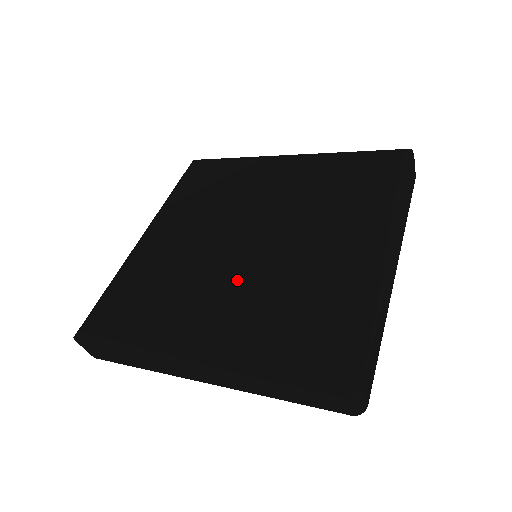
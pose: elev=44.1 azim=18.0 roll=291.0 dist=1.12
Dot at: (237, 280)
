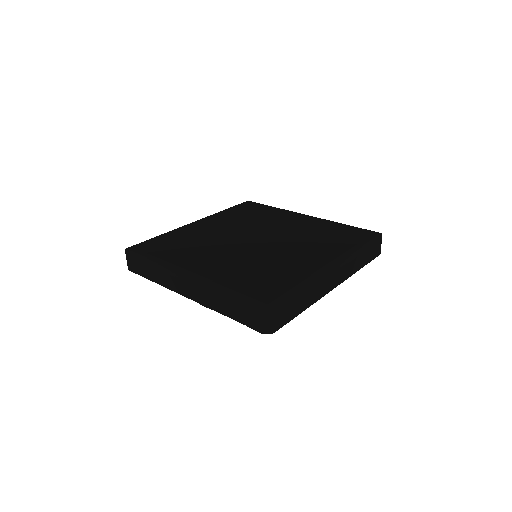
Dot at: (236, 253)
